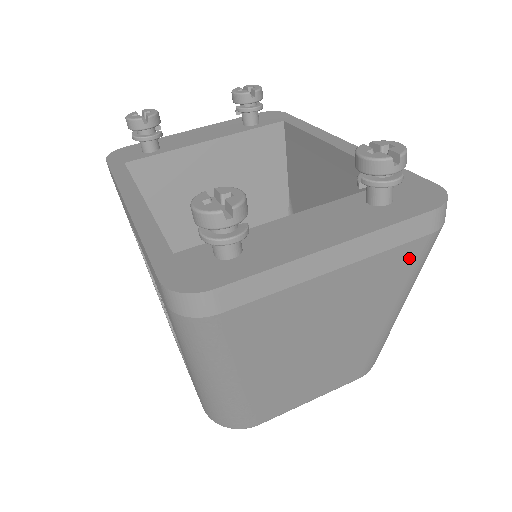
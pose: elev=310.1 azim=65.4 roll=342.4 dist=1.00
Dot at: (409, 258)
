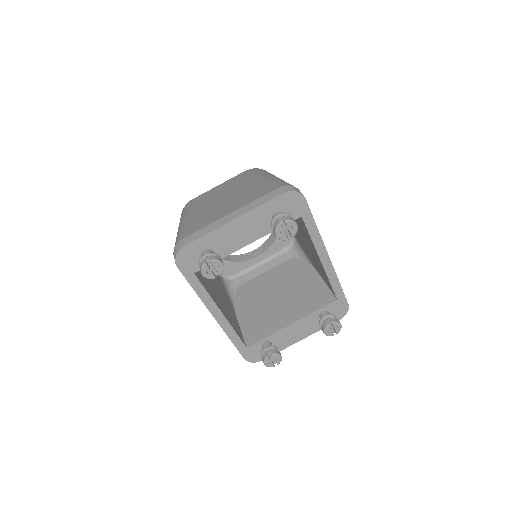
Dot at: occluded
